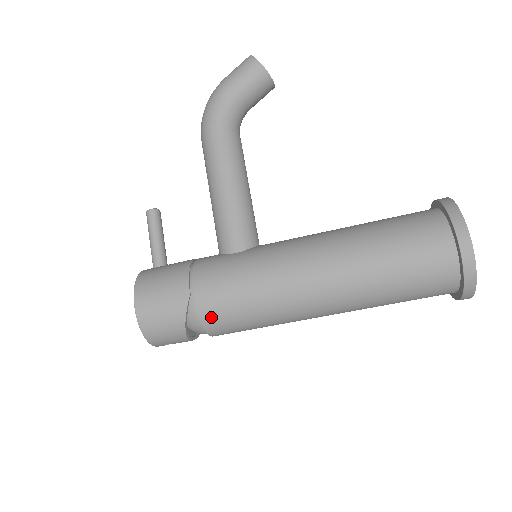
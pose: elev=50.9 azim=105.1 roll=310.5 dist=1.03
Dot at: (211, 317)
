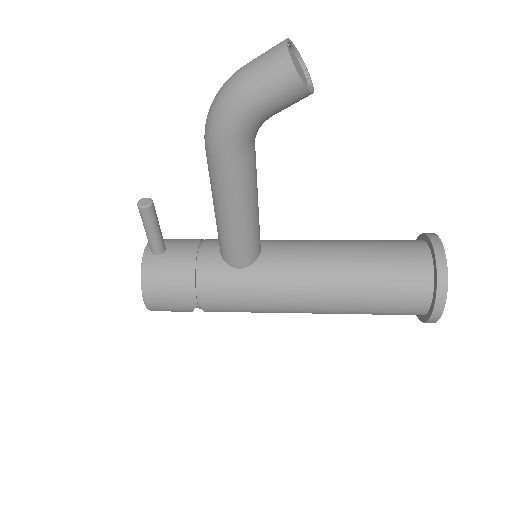
Dot at: occluded
